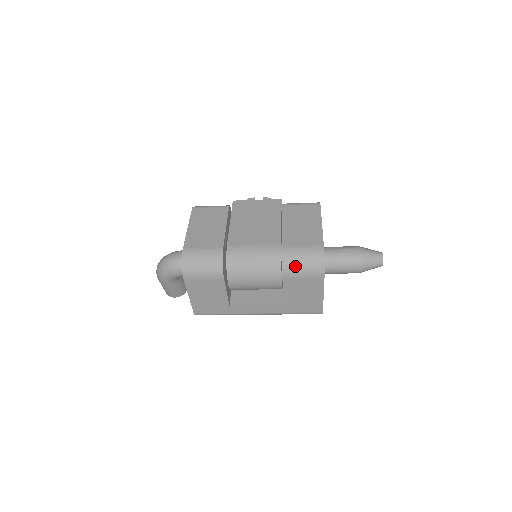
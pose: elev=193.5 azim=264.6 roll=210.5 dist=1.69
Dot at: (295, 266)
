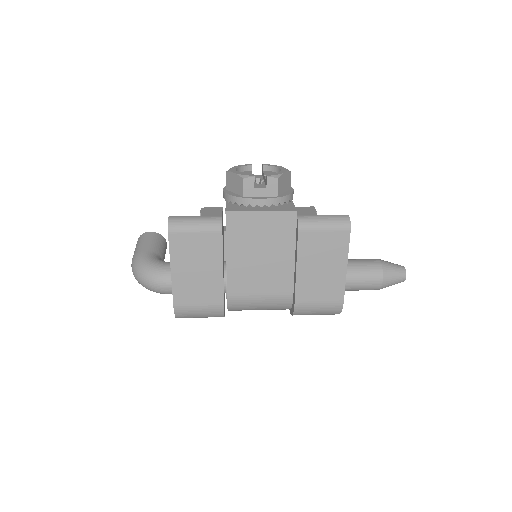
Dot at: occluded
